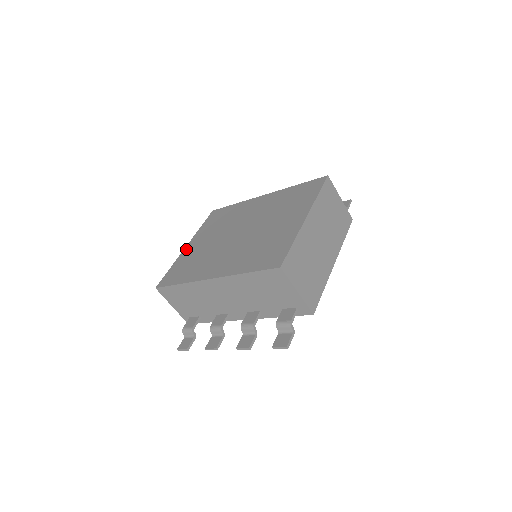
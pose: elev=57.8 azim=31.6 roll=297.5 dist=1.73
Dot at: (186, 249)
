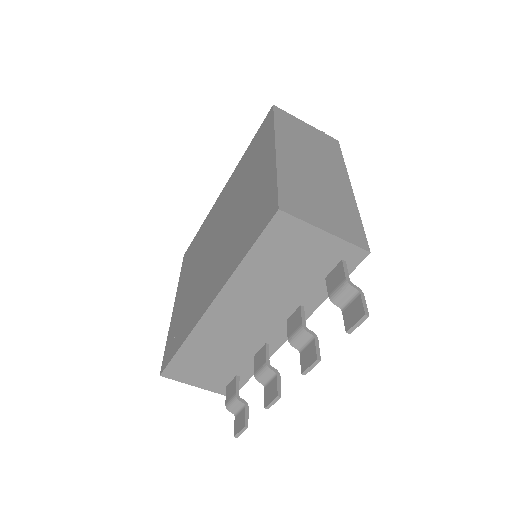
Dot at: (174, 309)
